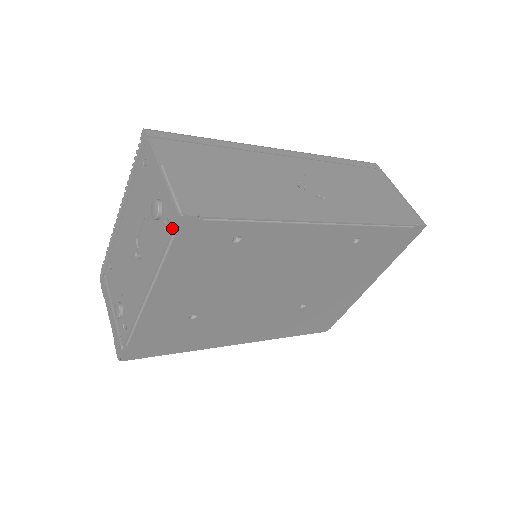
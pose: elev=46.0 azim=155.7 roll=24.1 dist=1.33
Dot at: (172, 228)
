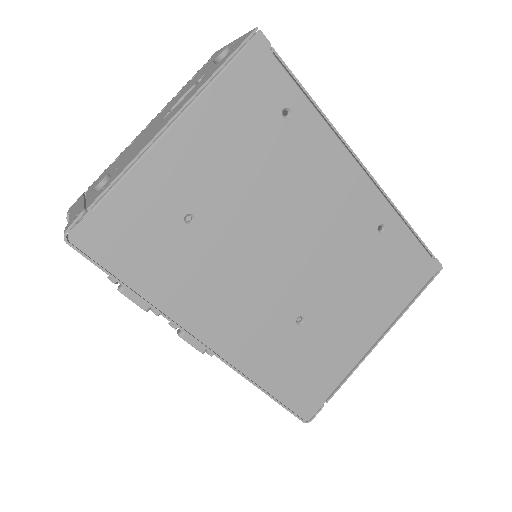
Dot at: (244, 40)
